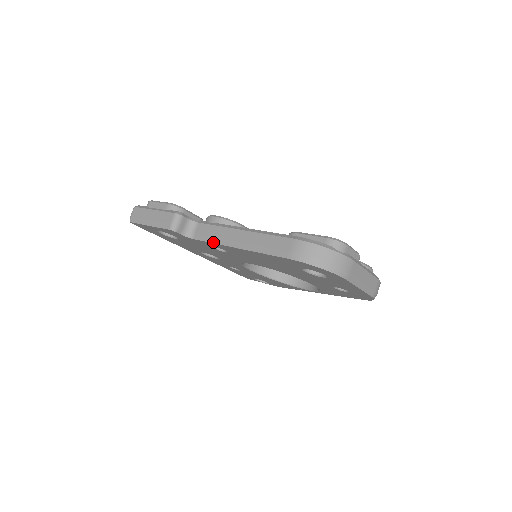
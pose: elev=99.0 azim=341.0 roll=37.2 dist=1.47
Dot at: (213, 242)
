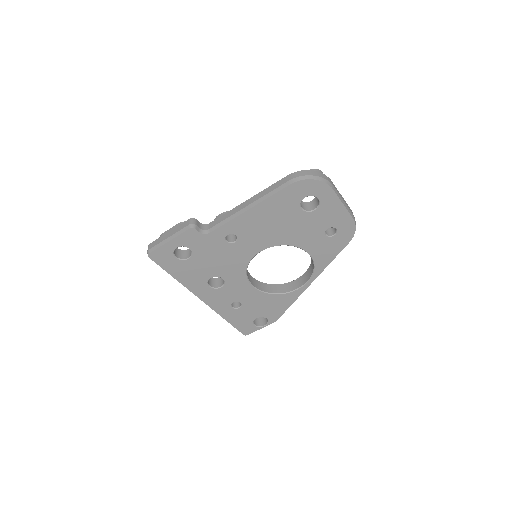
Dot at: (227, 221)
